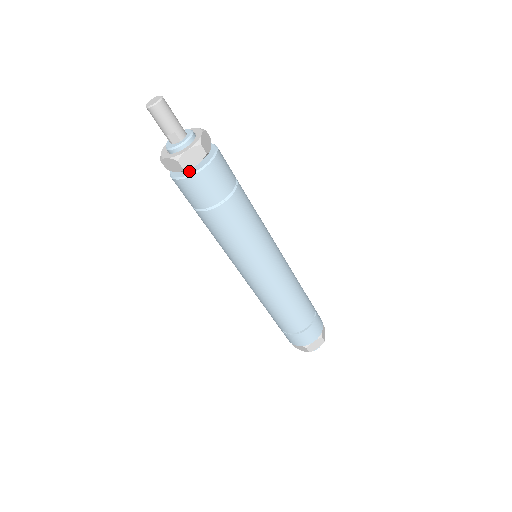
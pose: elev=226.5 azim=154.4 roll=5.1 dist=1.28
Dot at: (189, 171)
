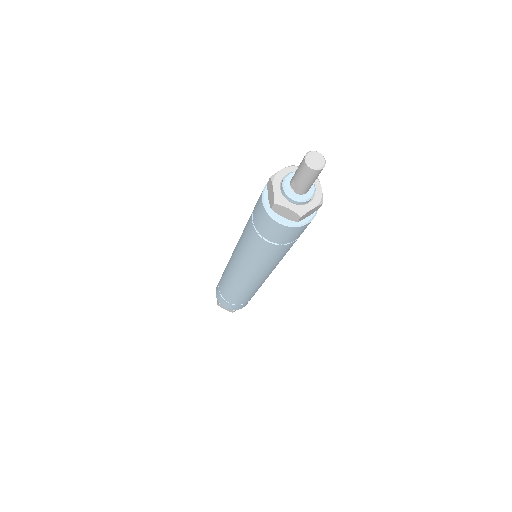
Dot at: occluded
